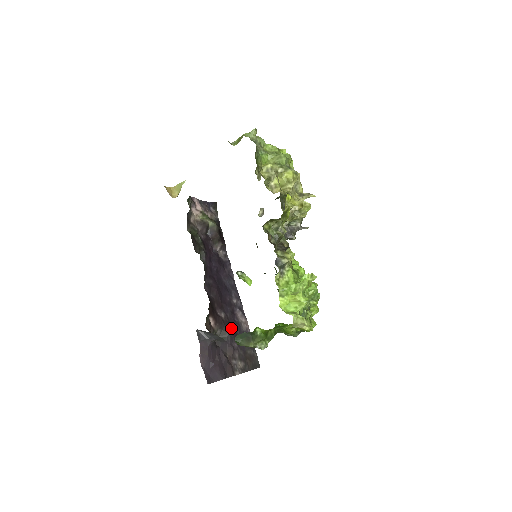
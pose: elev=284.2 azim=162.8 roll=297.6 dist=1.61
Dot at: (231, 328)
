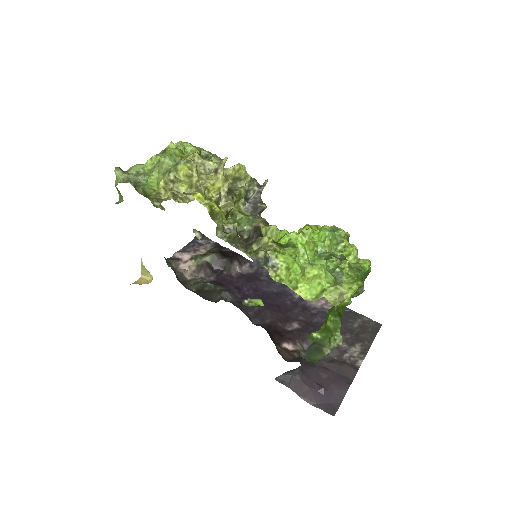
Dot at: (315, 327)
